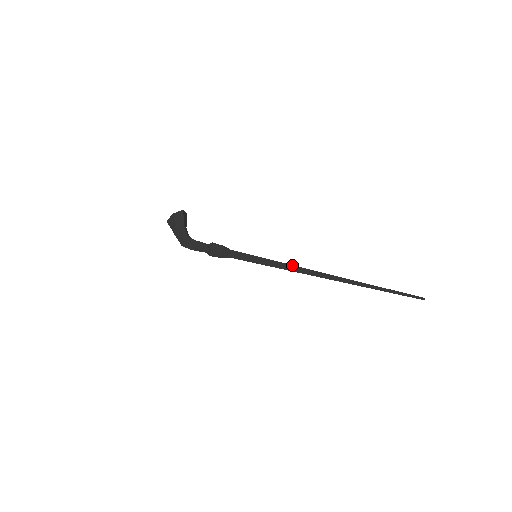
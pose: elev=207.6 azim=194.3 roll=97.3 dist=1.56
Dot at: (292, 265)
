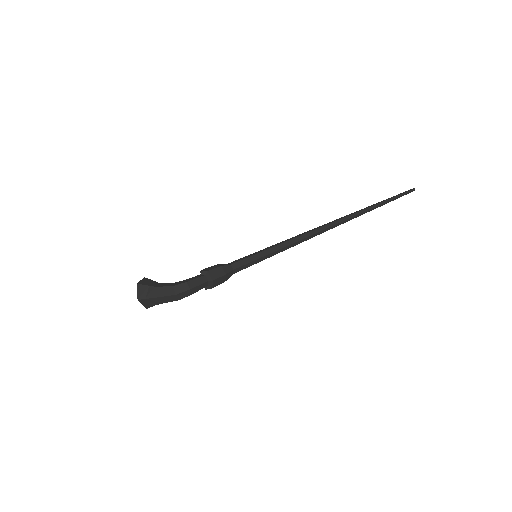
Dot at: (294, 237)
